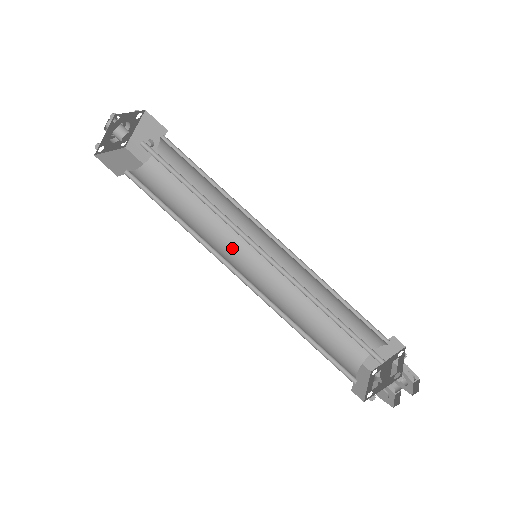
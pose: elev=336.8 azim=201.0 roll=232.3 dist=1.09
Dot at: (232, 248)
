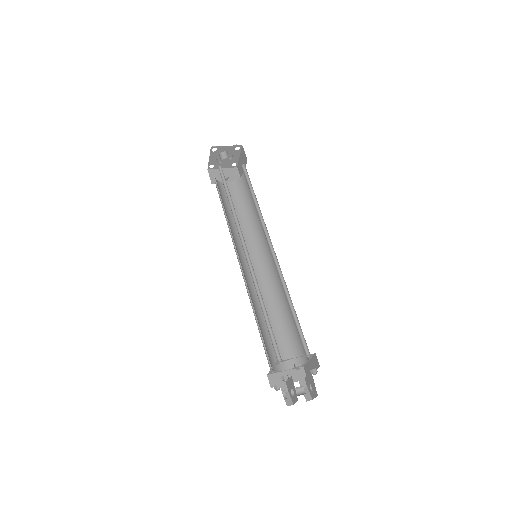
Dot at: (236, 248)
